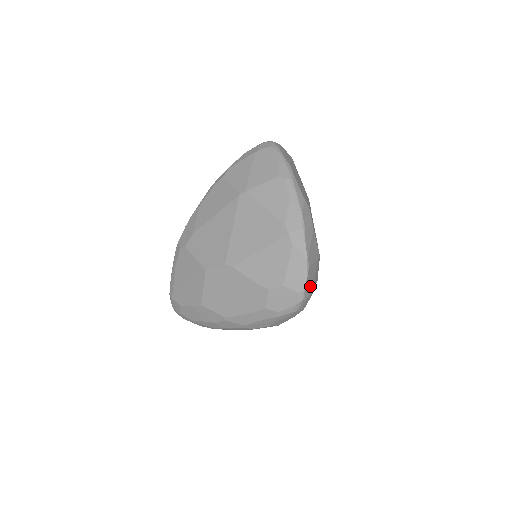
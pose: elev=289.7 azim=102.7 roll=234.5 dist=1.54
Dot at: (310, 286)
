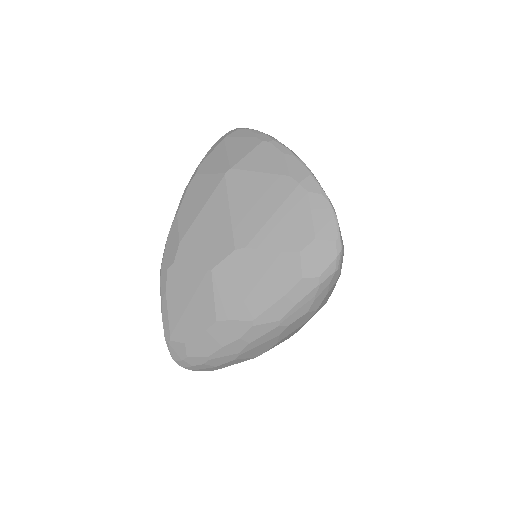
Dot at: occluded
